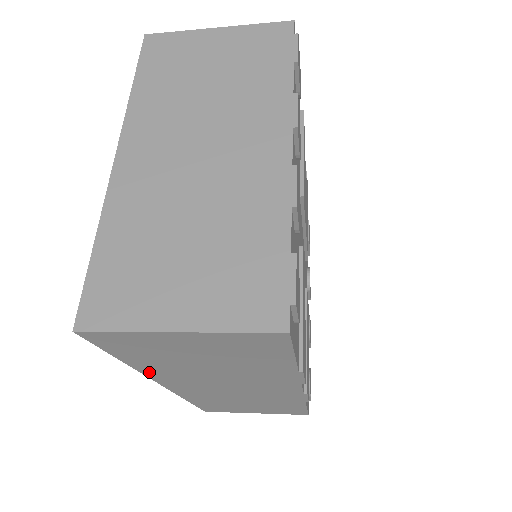
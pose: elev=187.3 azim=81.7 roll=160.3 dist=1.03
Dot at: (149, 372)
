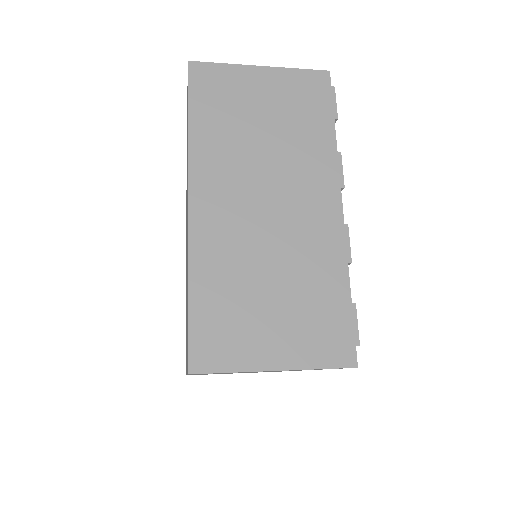
Dot at: occluded
